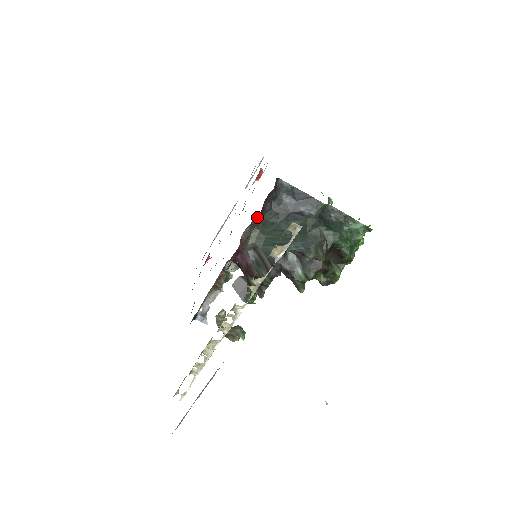
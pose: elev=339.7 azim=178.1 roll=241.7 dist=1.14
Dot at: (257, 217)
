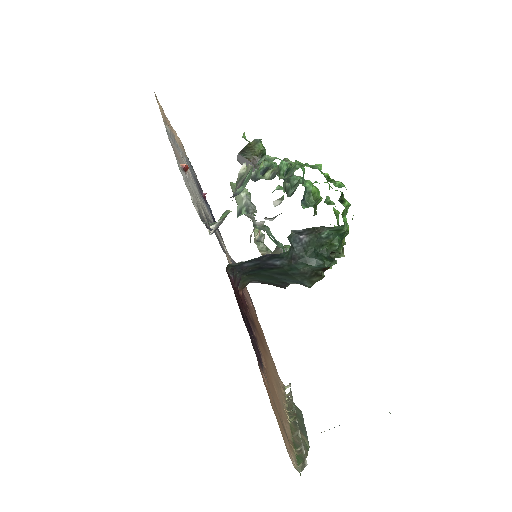
Dot at: occluded
